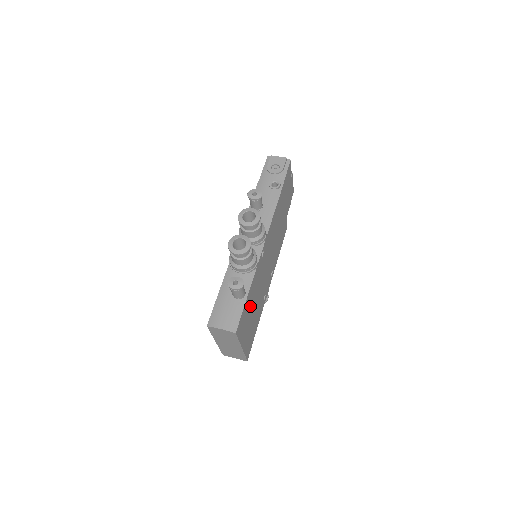
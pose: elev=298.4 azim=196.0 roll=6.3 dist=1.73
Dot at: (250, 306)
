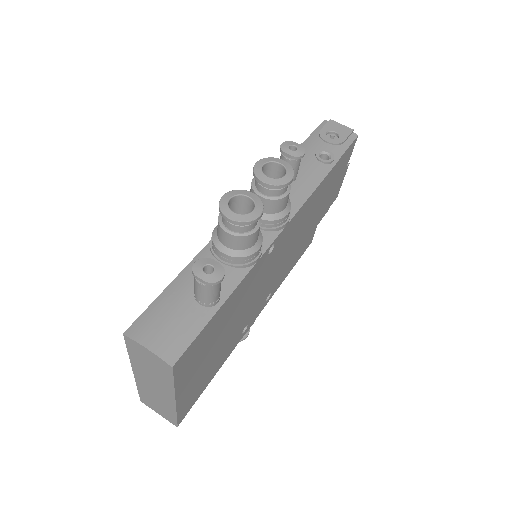
Dot at: (218, 329)
